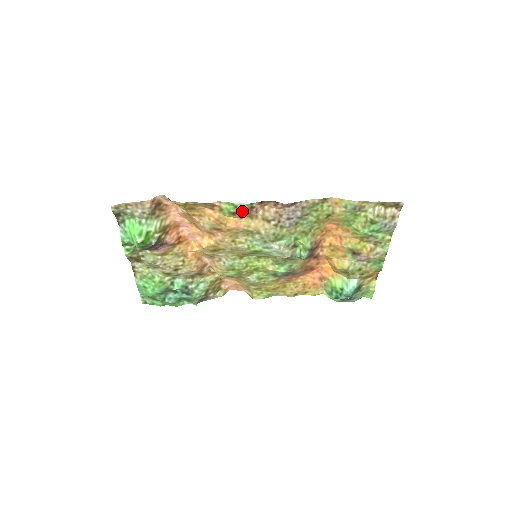
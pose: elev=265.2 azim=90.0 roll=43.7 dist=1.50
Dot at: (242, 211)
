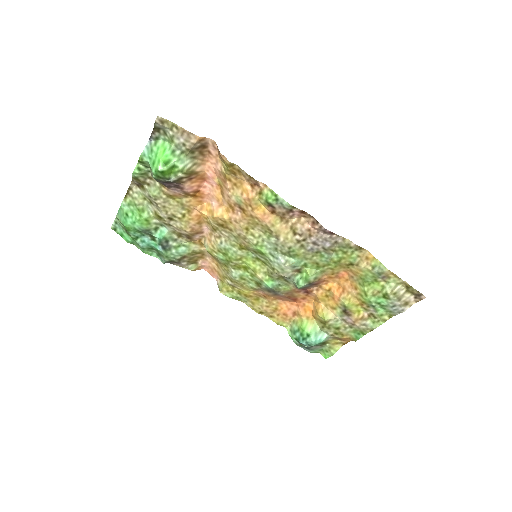
Dot at: (279, 207)
